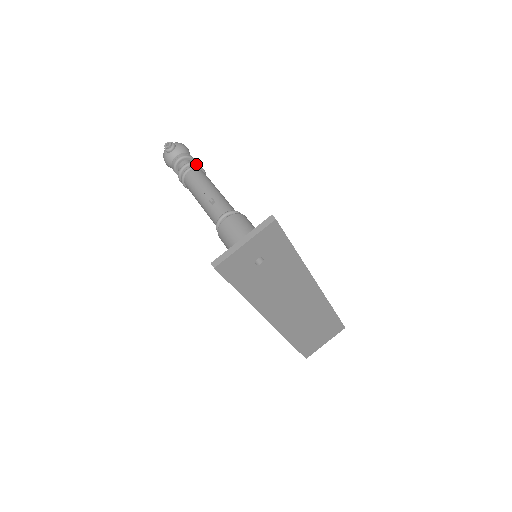
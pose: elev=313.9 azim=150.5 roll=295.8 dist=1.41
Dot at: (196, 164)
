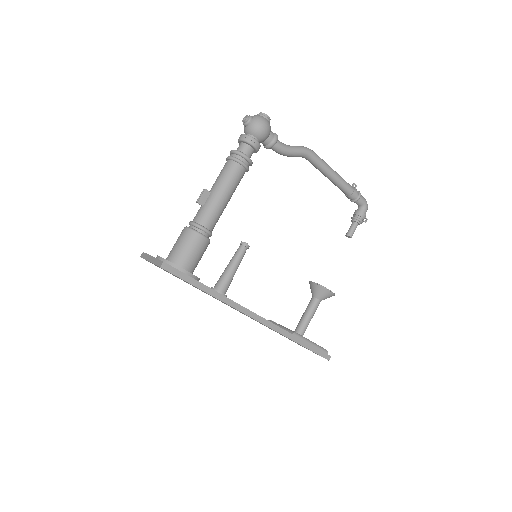
Dot at: (240, 155)
